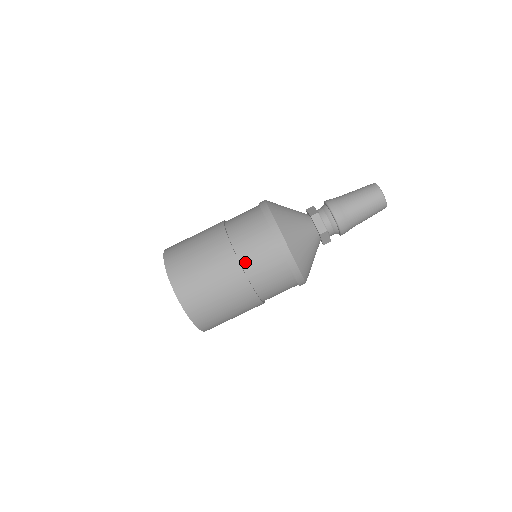
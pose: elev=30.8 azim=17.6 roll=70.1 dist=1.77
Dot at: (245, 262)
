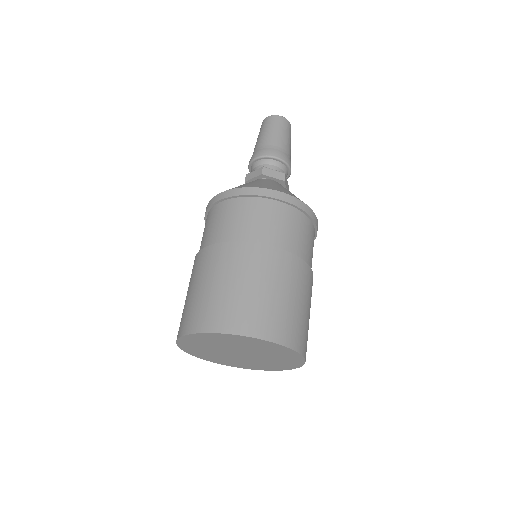
Dot at: (217, 240)
